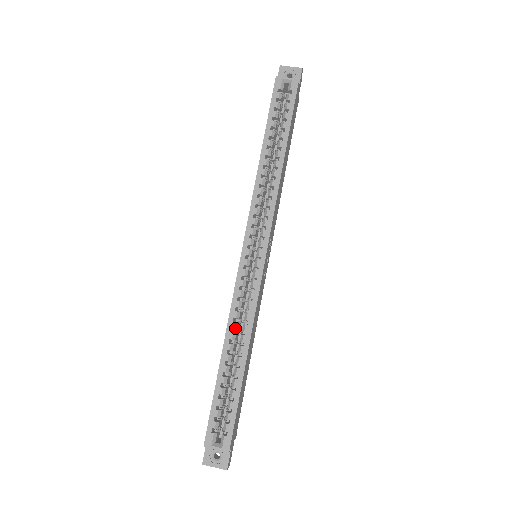
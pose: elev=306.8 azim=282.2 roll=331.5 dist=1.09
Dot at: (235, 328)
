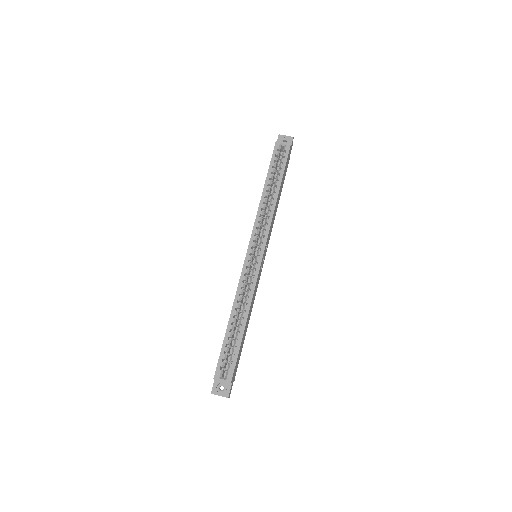
Dot at: (240, 300)
